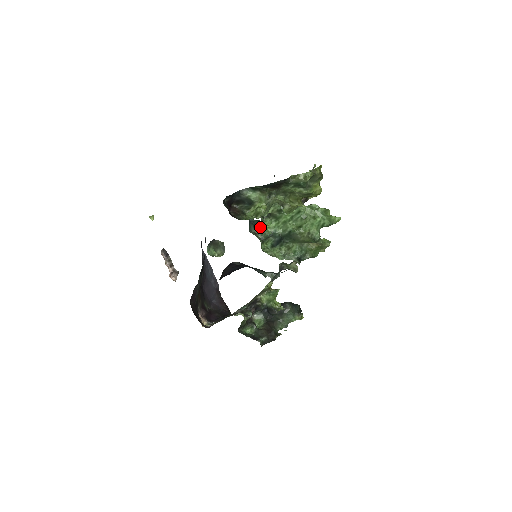
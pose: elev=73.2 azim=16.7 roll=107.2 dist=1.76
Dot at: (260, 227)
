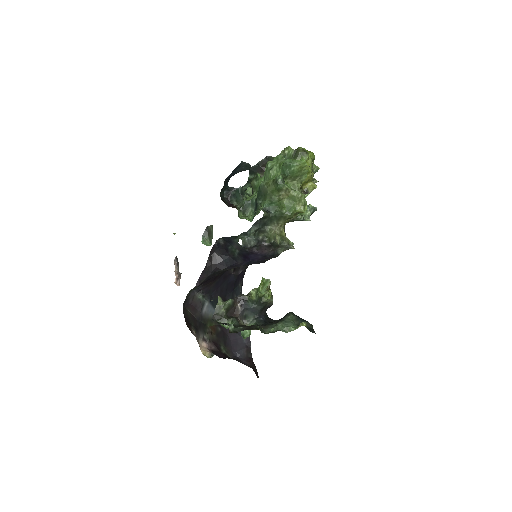
Dot at: (240, 198)
